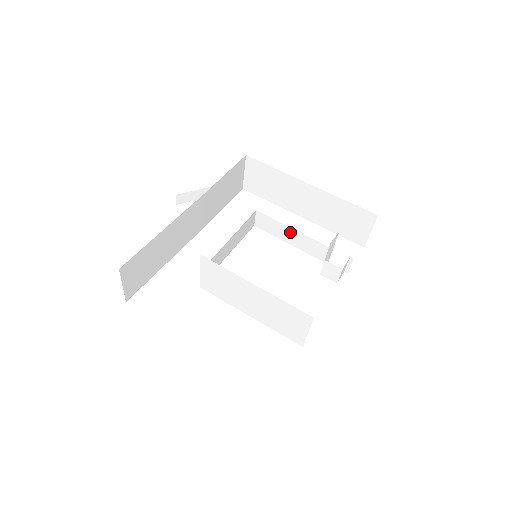
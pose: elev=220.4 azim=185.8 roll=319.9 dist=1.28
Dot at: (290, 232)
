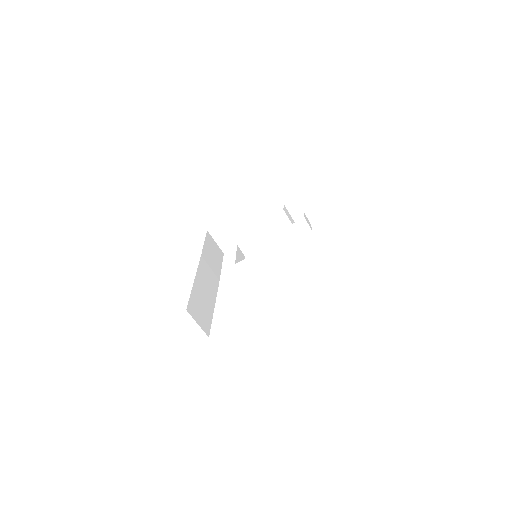
Dot at: (264, 236)
